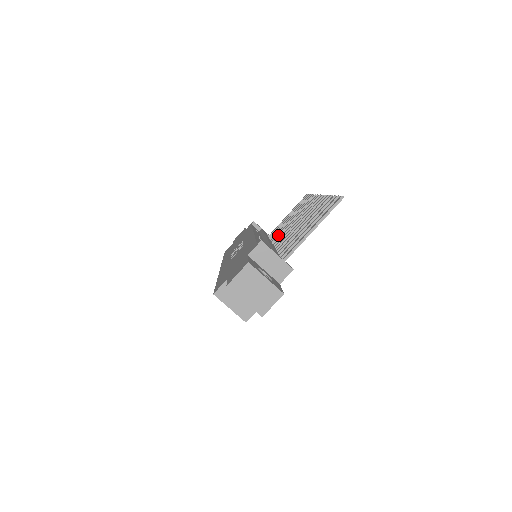
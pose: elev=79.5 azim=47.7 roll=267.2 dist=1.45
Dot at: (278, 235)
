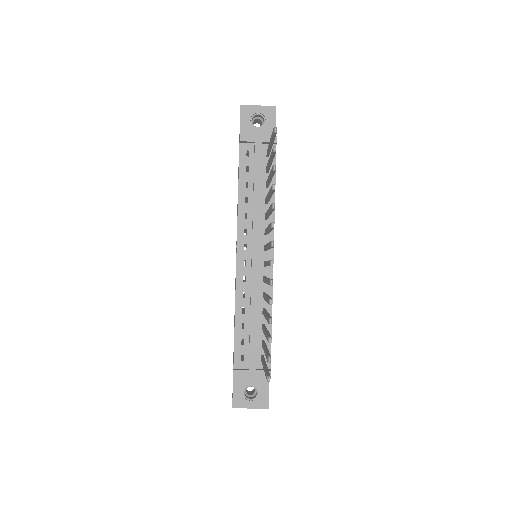
Dot at: (266, 217)
